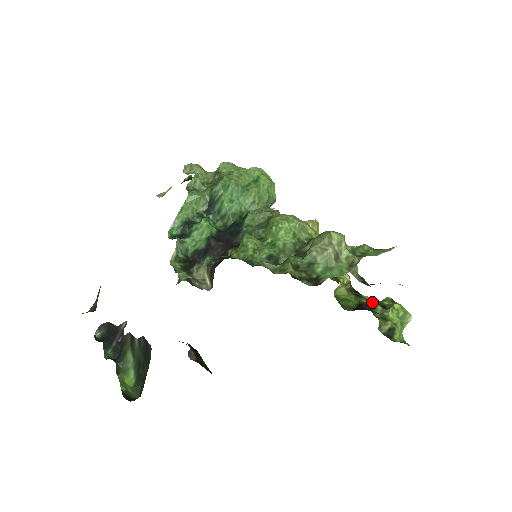
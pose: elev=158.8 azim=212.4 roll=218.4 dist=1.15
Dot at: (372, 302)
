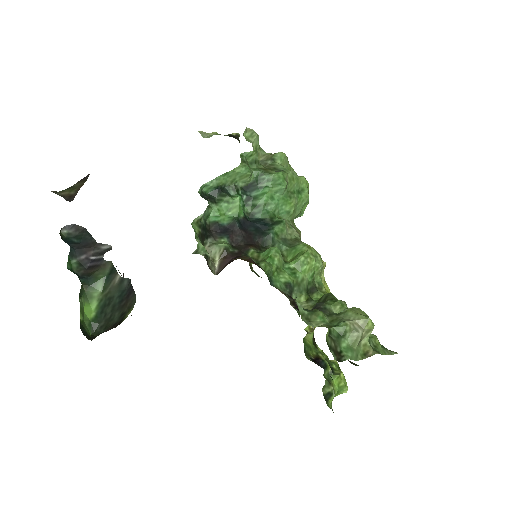
Dot at: occluded
